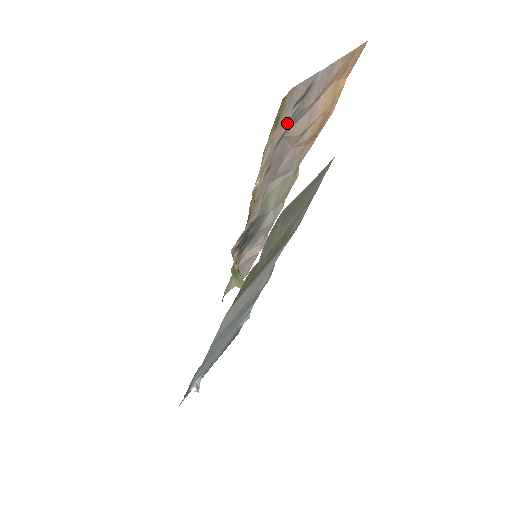
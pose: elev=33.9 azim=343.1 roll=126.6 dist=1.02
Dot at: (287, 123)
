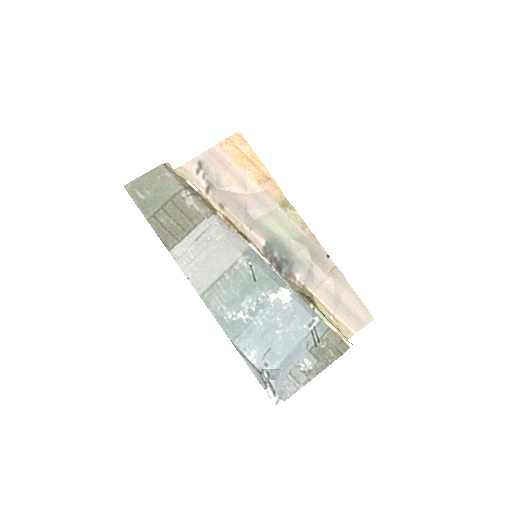
Dot at: (203, 181)
